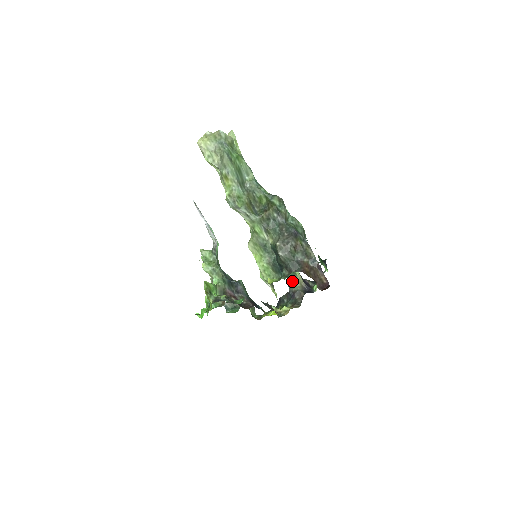
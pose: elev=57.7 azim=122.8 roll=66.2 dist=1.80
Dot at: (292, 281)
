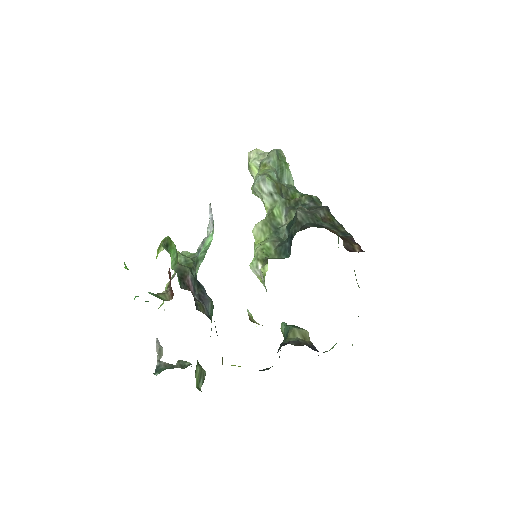
Dot at: (292, 331)
